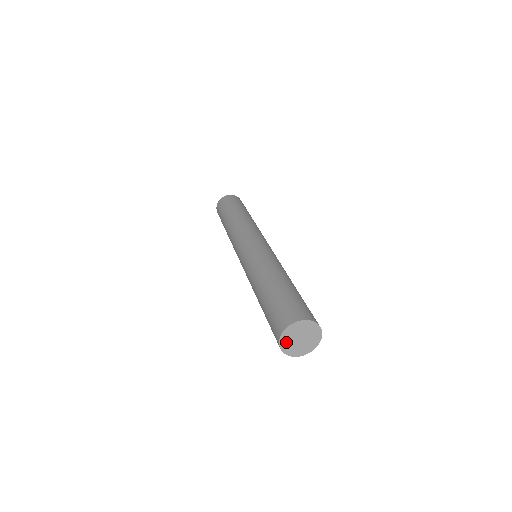
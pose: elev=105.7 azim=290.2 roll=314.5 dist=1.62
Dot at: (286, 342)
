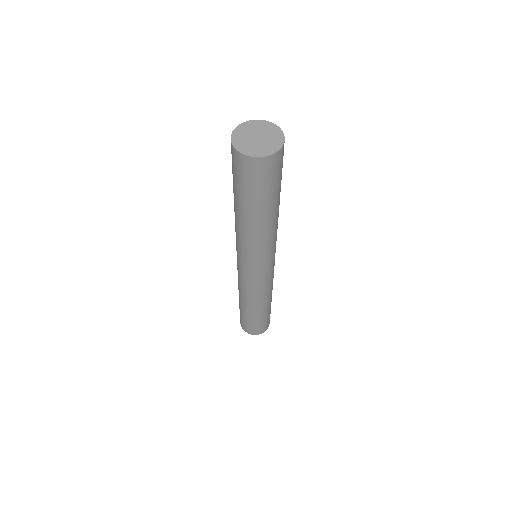
Dot at: (240, 134)
